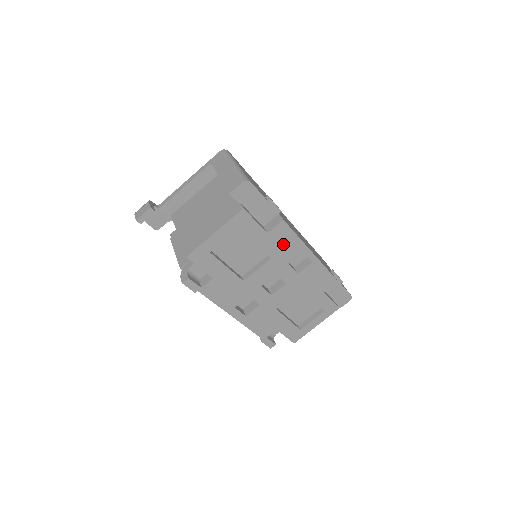
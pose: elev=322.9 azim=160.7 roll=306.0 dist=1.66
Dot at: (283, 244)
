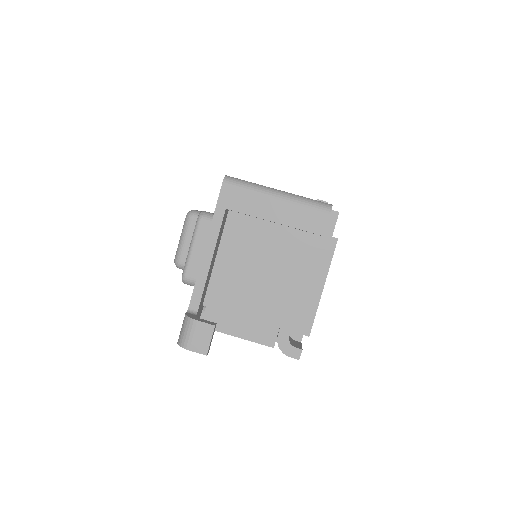
Dot at: occluded
